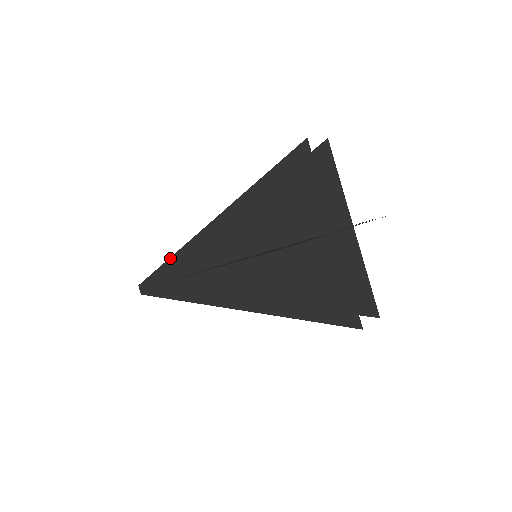
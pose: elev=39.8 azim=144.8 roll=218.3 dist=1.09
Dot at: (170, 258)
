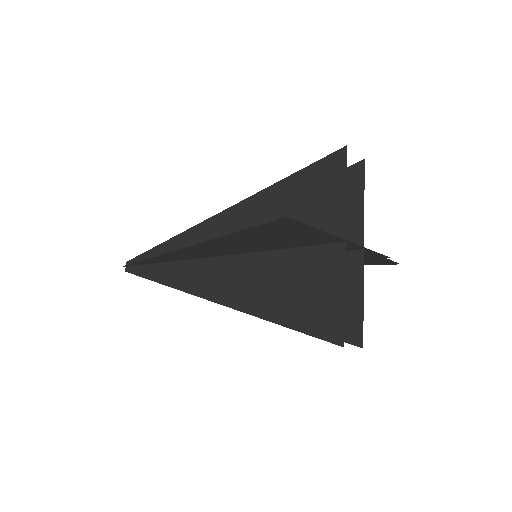
Dot at: (169, 239)
